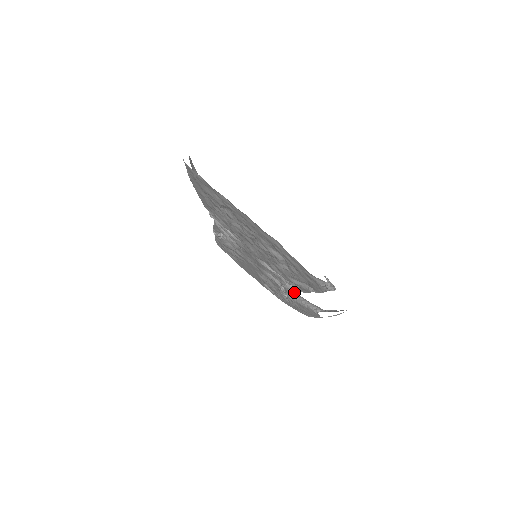
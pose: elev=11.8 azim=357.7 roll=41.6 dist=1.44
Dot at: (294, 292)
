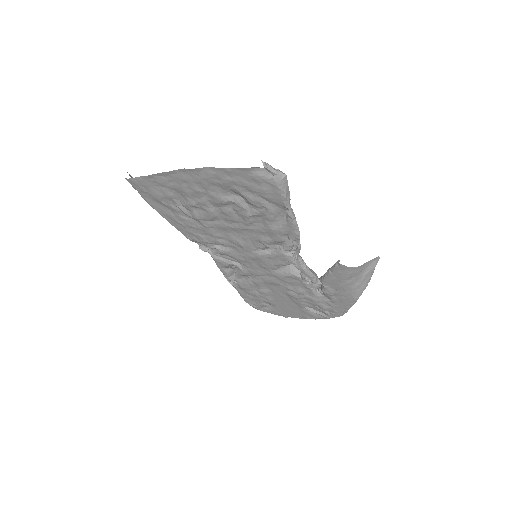
Dot at: (320, 277)
